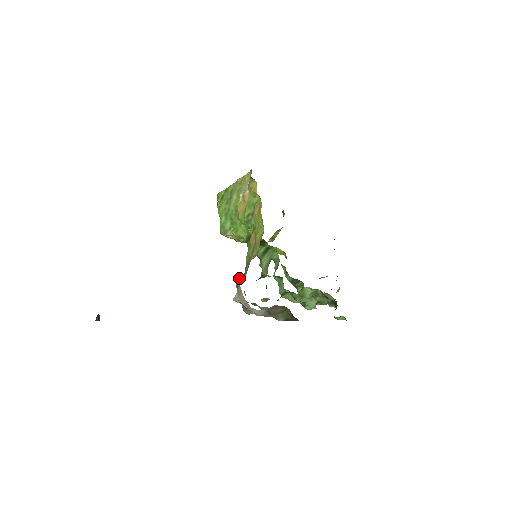
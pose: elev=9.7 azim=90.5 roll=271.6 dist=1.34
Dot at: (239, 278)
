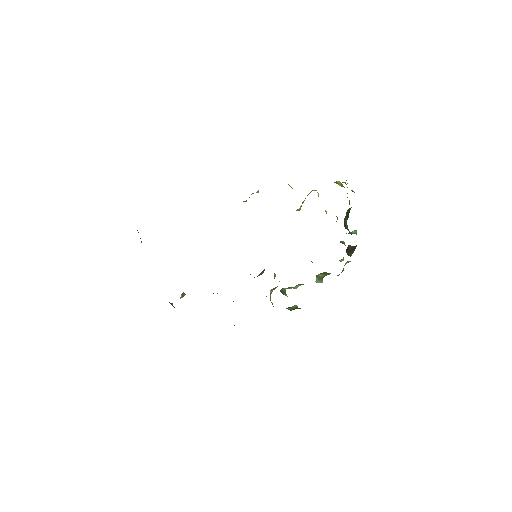
Dot at: occluded
